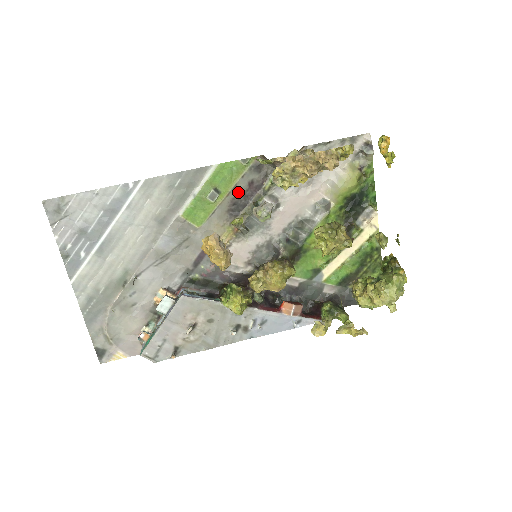
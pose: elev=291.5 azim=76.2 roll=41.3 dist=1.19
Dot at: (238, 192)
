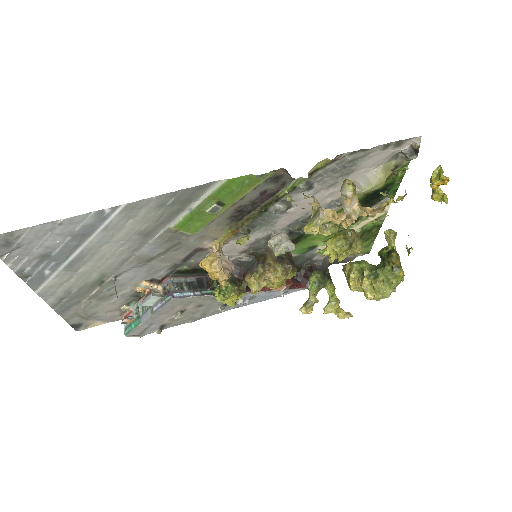
Dot at: (246, 201)
